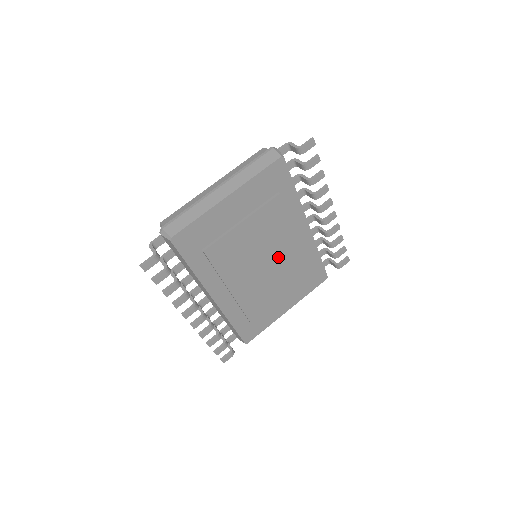
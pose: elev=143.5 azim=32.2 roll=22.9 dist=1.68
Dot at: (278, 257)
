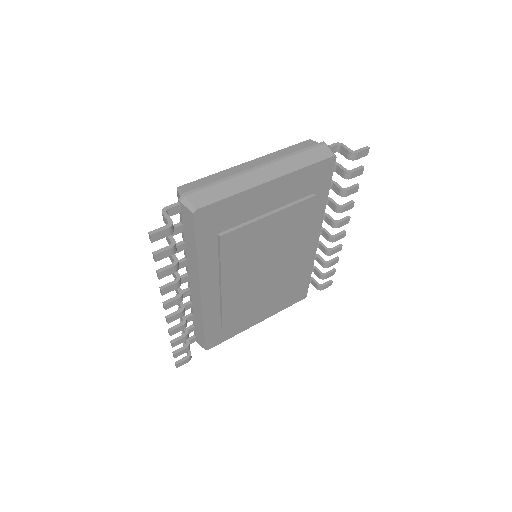
Dot at: (280, 264)
